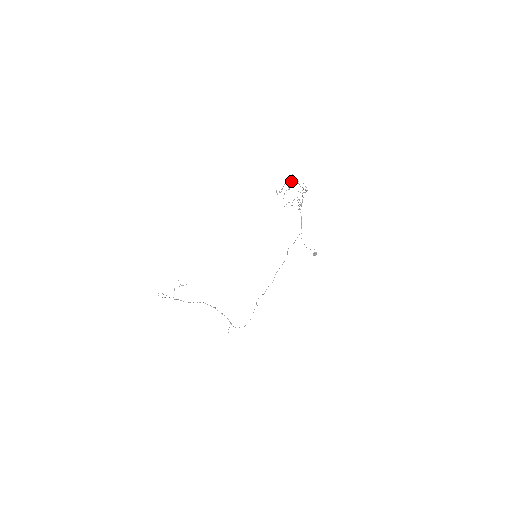
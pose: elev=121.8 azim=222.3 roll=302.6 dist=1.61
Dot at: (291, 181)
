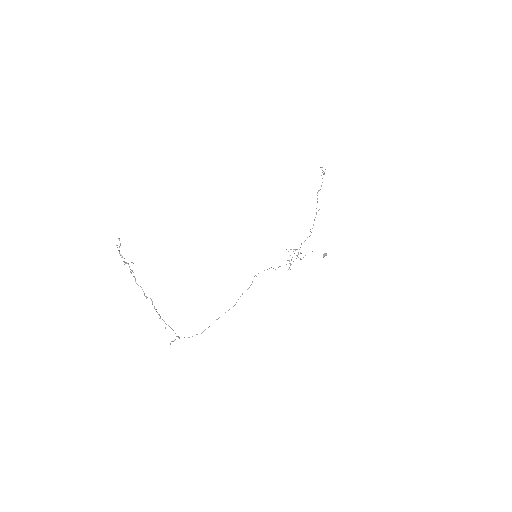
Dot at: (321, 186)
